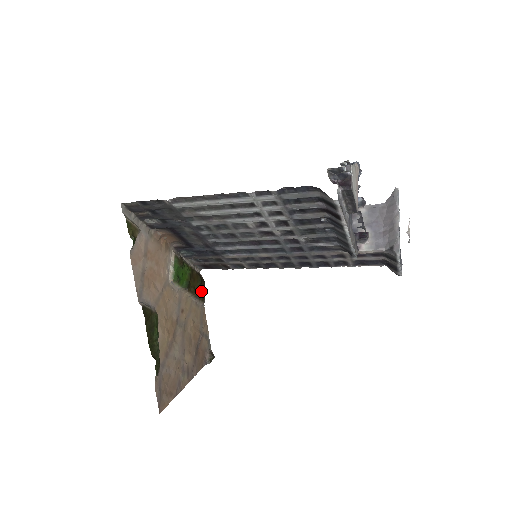
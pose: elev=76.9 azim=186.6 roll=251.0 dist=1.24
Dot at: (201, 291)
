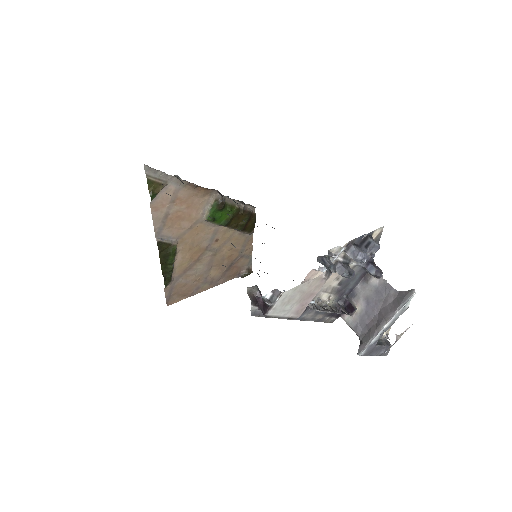
Dot at: (247, 226)
